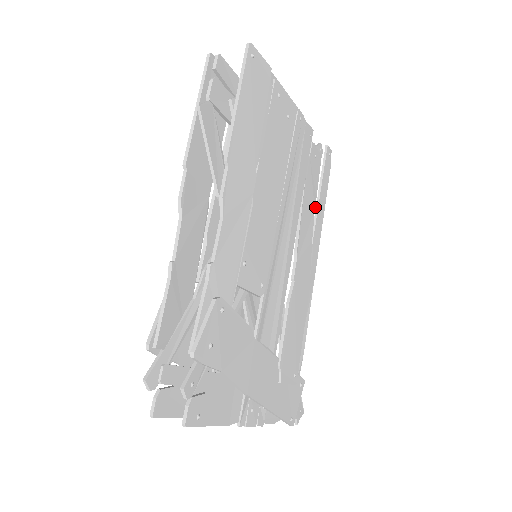
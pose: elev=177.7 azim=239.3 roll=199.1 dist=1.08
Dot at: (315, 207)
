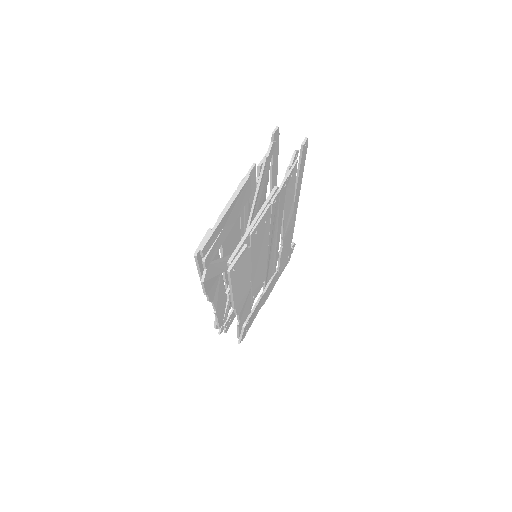
Dot at: (294, 194)
